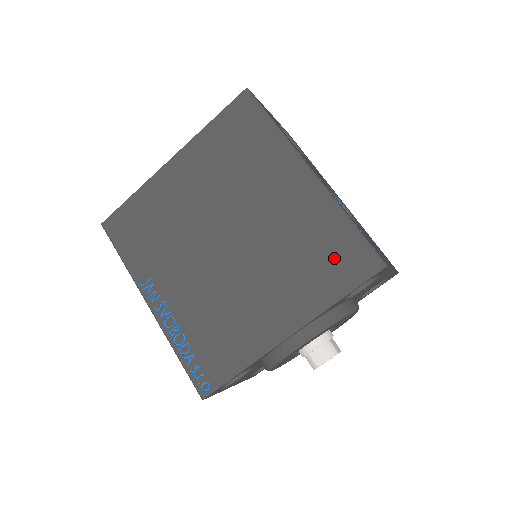
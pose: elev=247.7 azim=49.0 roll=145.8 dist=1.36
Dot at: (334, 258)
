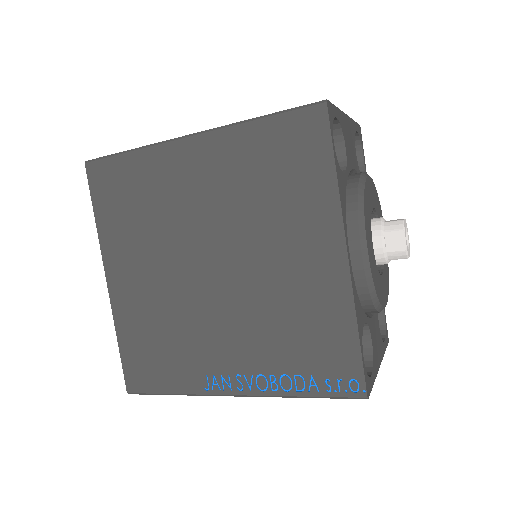
Dot at: (288, 155)
